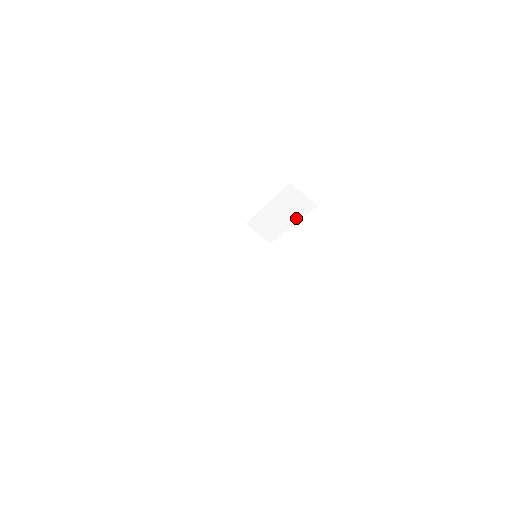
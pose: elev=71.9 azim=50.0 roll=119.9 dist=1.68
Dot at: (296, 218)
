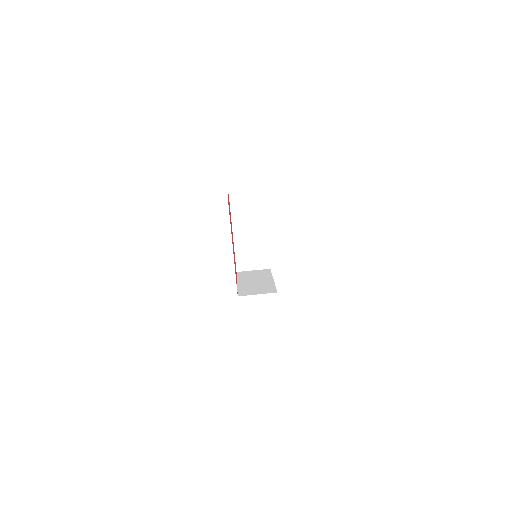
Dot at: (262, 219)
